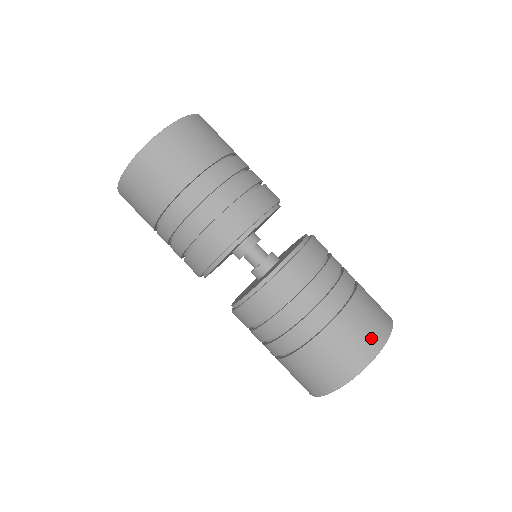
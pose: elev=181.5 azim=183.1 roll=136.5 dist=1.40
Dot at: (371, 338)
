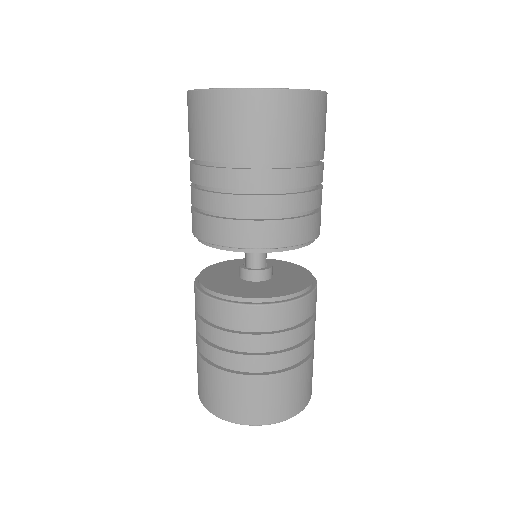
Dot at: (245, 412)
